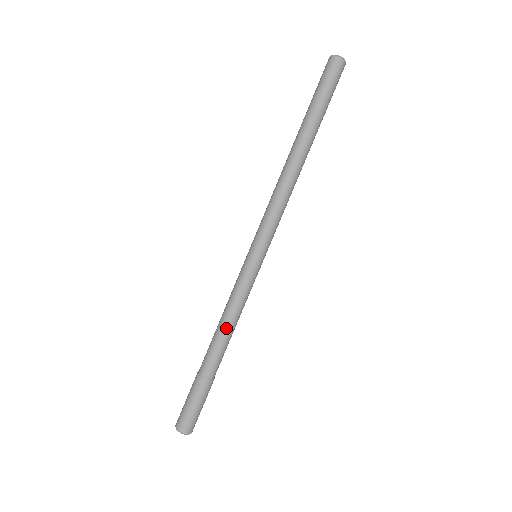
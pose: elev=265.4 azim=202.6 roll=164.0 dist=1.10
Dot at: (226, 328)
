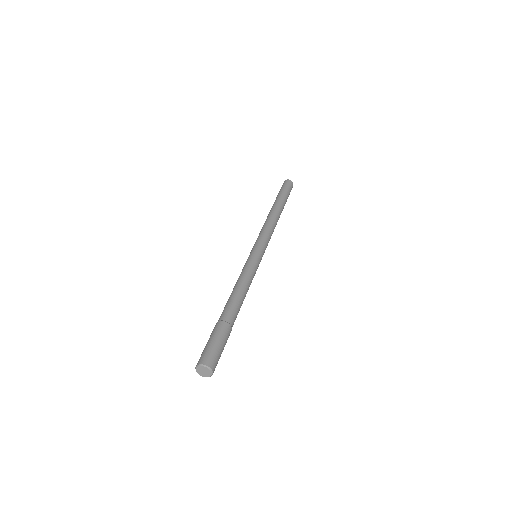
Dot at: (233, 290)
